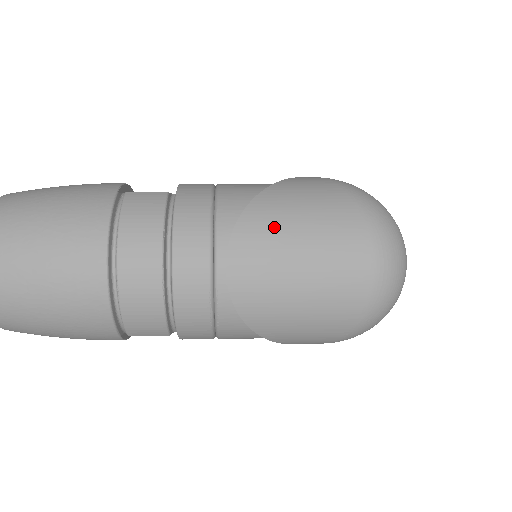
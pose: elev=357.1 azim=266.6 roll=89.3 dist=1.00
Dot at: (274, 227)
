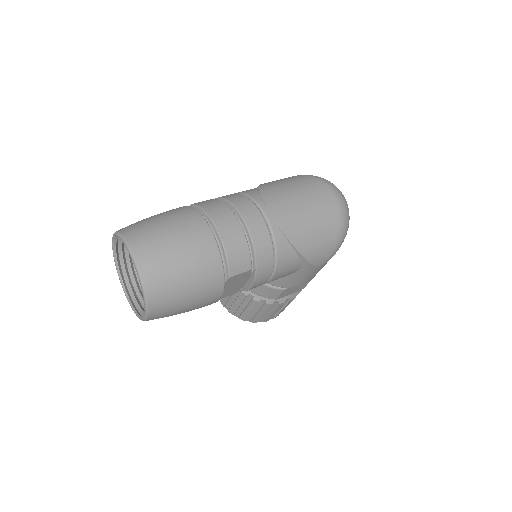
Dot at: (278, 190)
